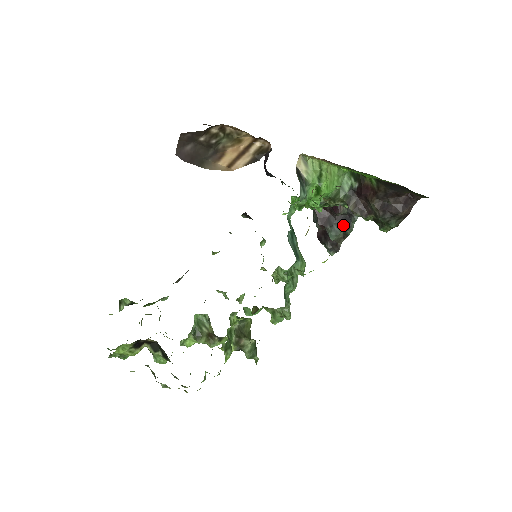
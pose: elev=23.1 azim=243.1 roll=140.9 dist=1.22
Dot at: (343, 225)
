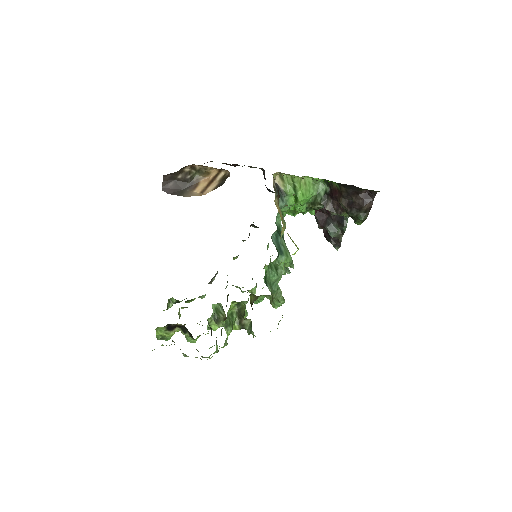
Dot at: (339, 223)
